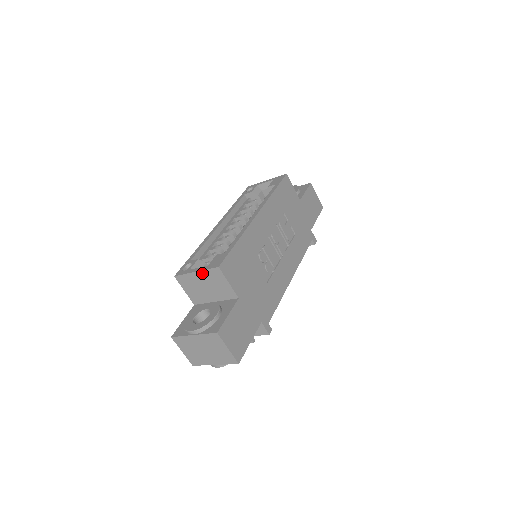
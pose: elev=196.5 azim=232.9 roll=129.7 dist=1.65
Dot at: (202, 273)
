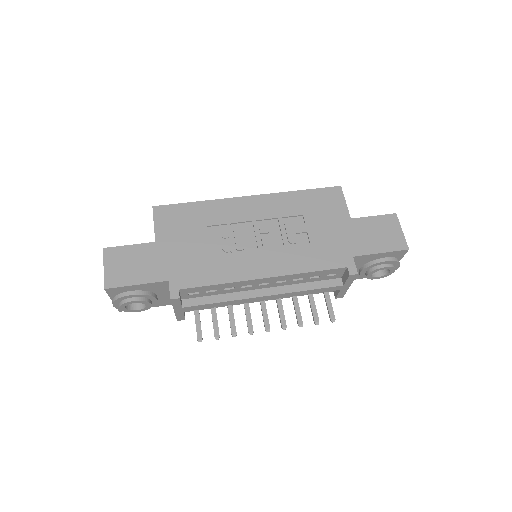
Dot at: occluded
